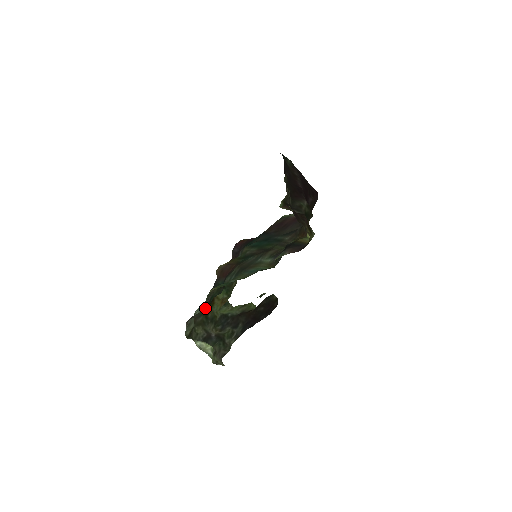
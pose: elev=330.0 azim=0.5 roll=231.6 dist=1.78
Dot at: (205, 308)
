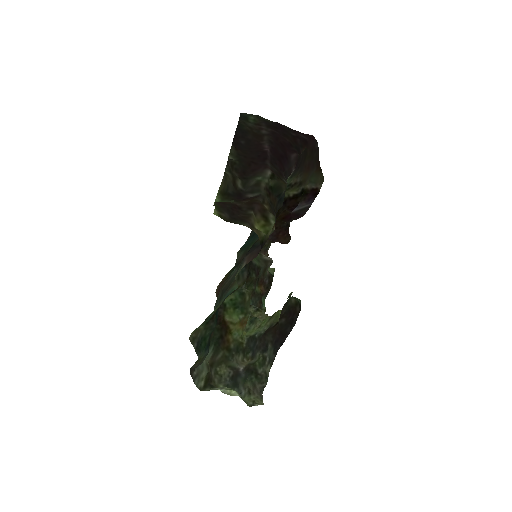
Dot at: (208, 349)
